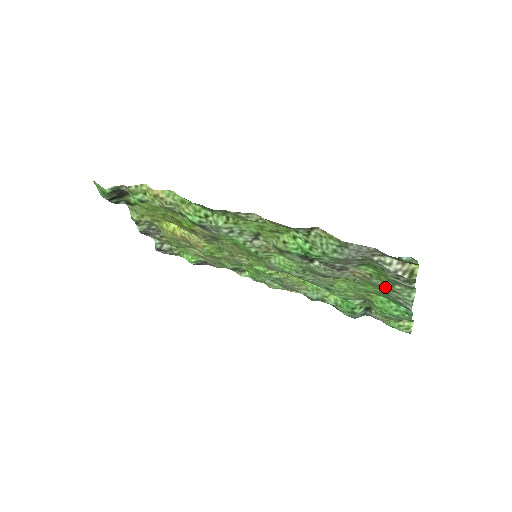
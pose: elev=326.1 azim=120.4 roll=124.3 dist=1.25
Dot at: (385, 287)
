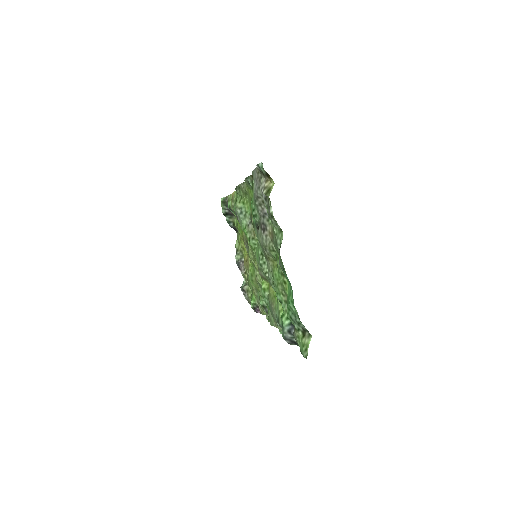
Dot at: (276, 243)
